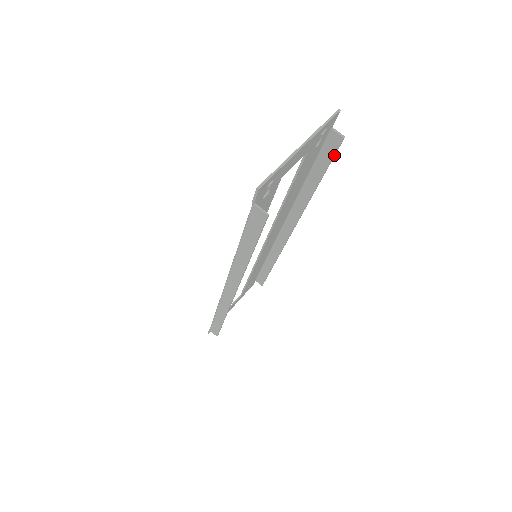
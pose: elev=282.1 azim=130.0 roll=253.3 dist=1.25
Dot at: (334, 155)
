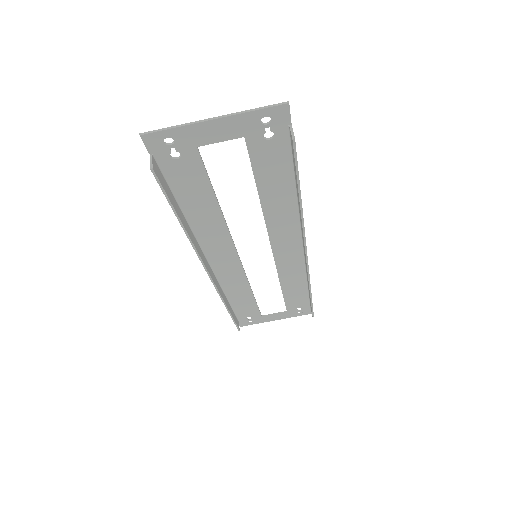
Dot at: (295, 160)
